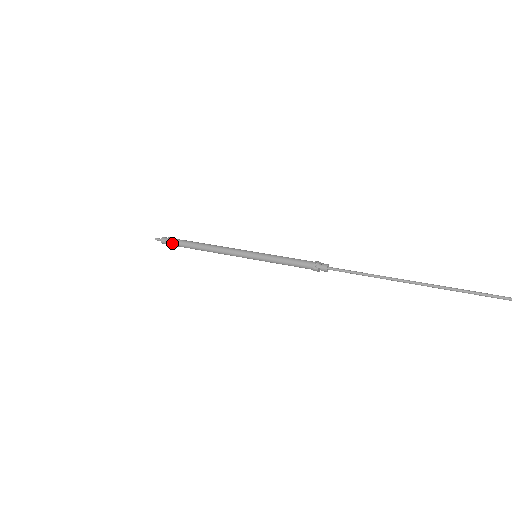
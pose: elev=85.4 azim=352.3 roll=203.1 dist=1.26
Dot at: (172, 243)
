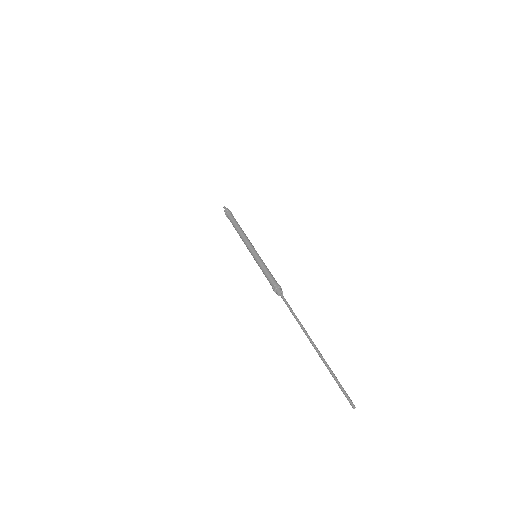
Dot at: (227, 216)
